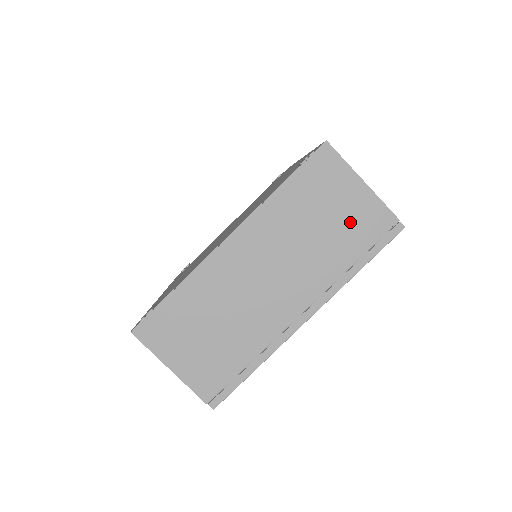
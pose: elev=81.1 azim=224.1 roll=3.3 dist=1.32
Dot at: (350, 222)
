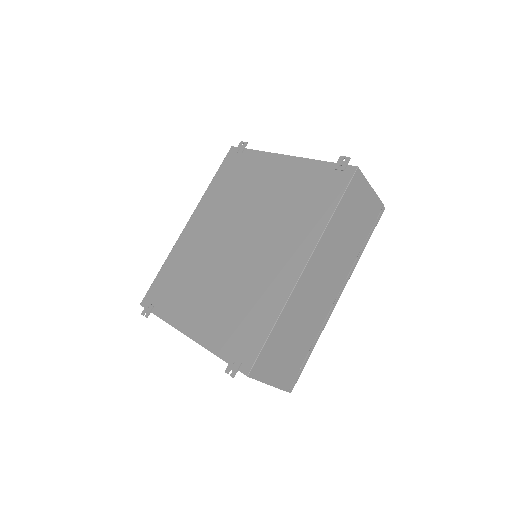
Dot at: occluded
